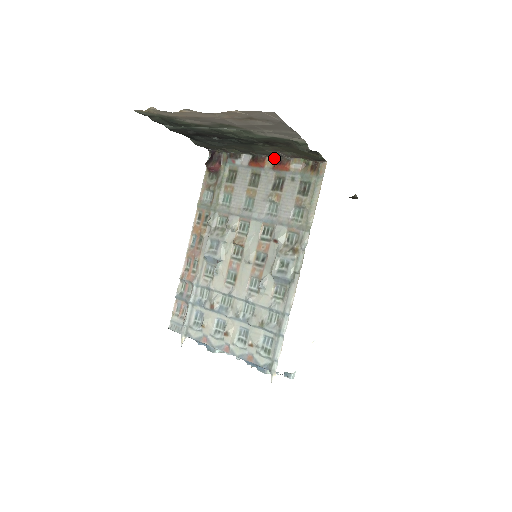
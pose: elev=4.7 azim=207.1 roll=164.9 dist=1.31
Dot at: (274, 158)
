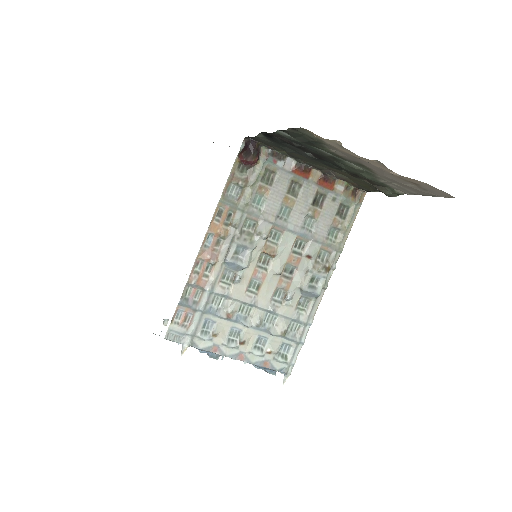
Dot at: (320, 172)
